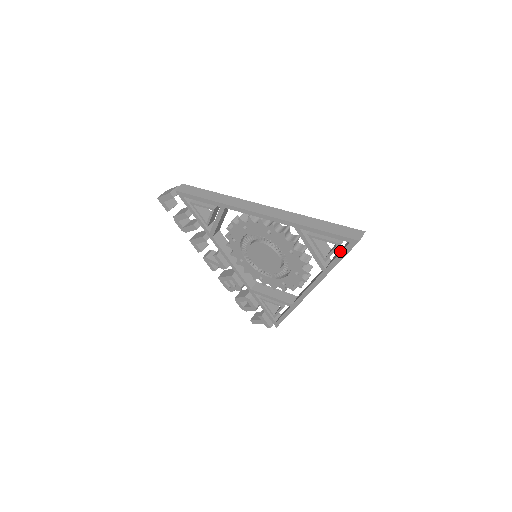
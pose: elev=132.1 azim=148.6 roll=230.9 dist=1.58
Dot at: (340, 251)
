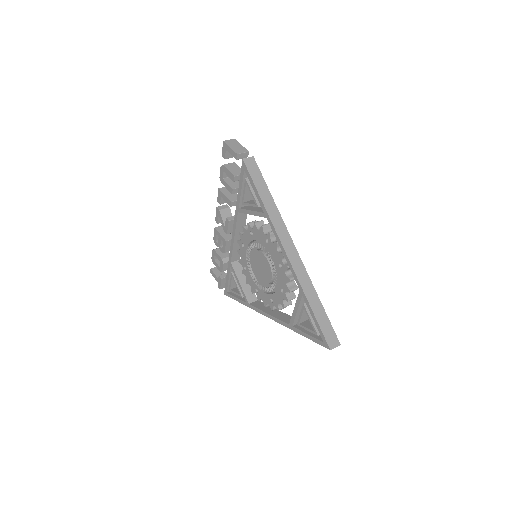
Dot at: occluded
